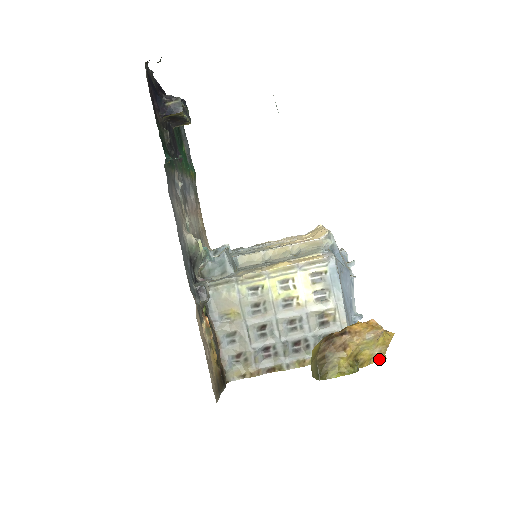
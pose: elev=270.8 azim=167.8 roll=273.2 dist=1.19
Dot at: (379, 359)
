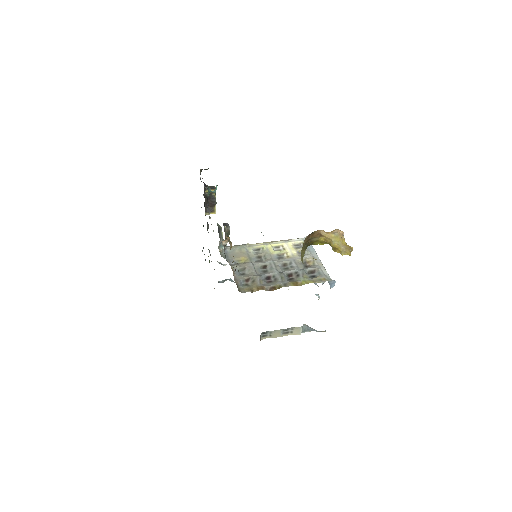
Dot at: (347, 253)
